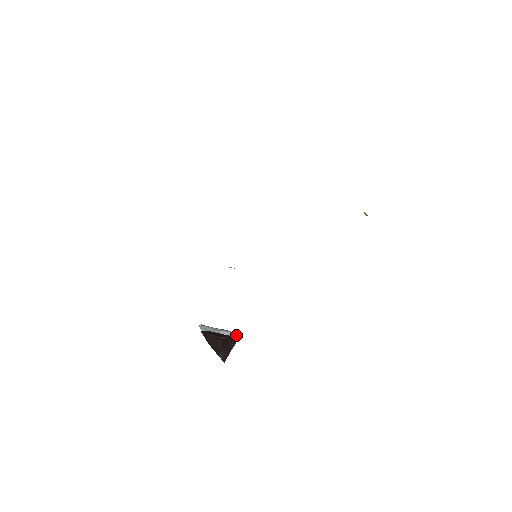
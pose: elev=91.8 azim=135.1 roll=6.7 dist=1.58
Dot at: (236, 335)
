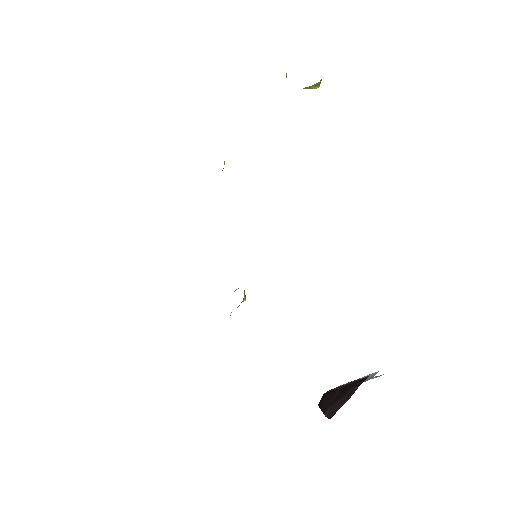
Dot at: (374, 374)
